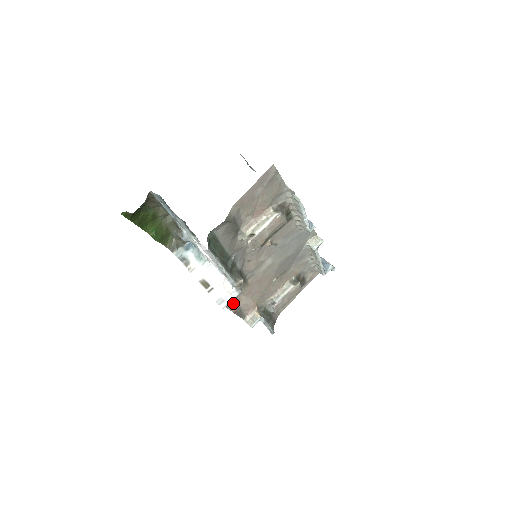
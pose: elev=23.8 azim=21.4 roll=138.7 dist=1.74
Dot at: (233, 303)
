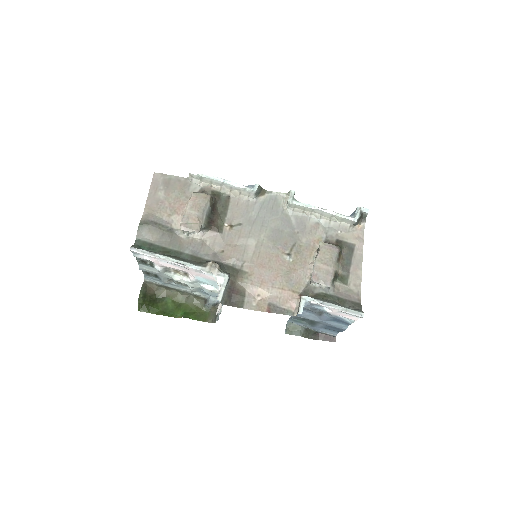
Dot at: (256, 303)
